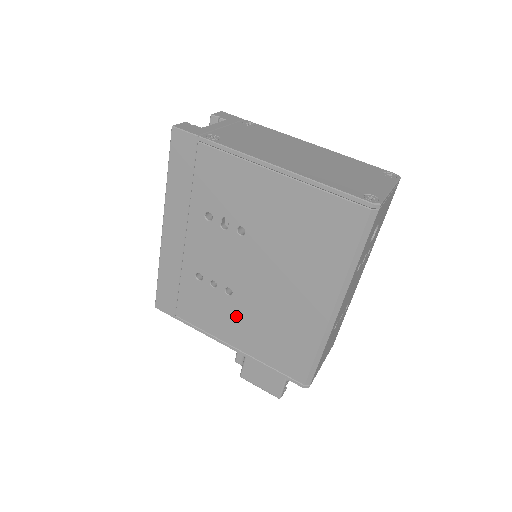
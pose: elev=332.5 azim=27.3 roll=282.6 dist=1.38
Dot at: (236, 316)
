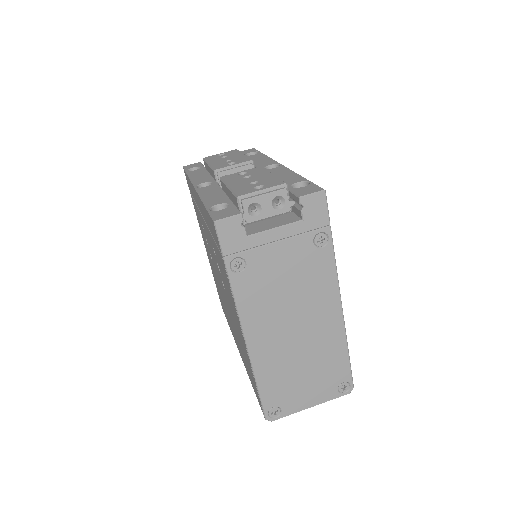
Dot at: occluded
